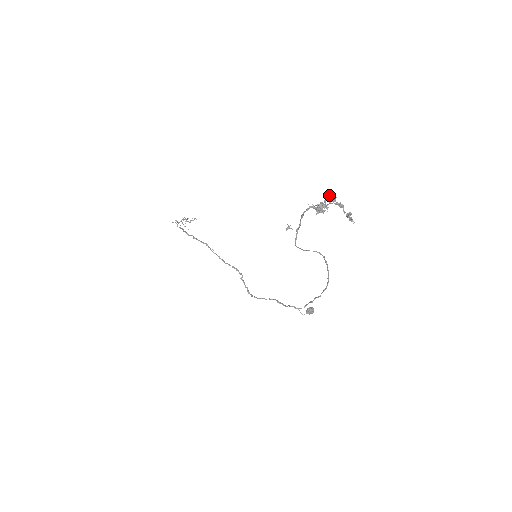
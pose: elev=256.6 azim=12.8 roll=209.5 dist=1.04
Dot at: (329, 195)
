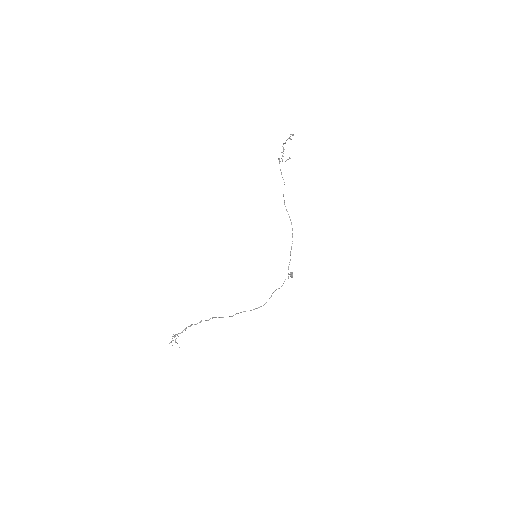
Dot at: (285, 143)
